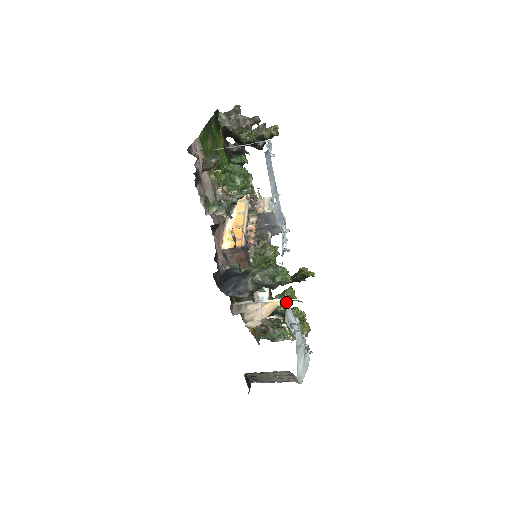
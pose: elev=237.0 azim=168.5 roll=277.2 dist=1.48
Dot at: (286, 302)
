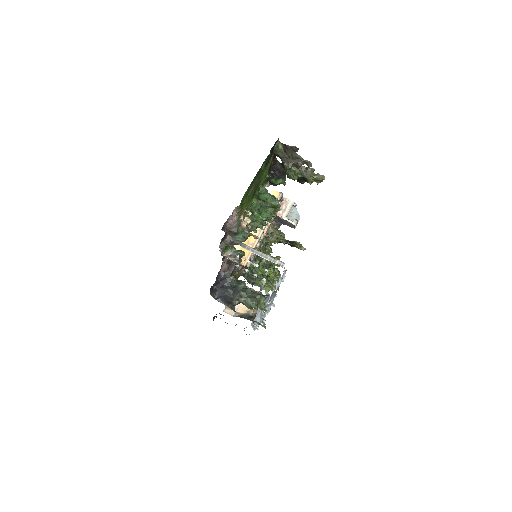
Dot at: (259, 310)
